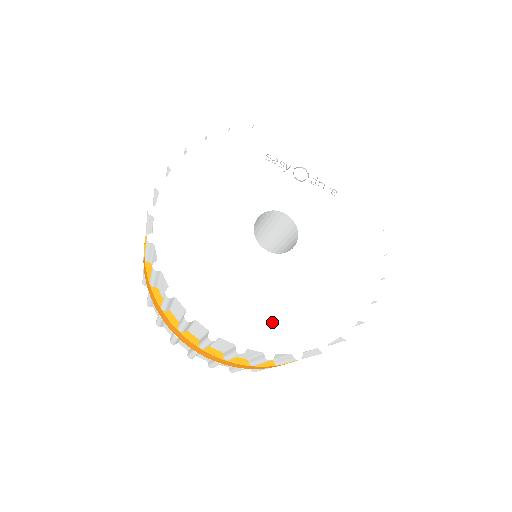
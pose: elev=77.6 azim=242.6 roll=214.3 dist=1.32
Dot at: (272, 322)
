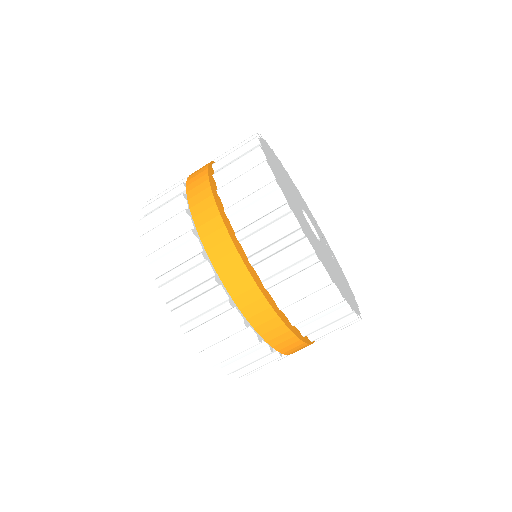
Dot at: (297, 213)
